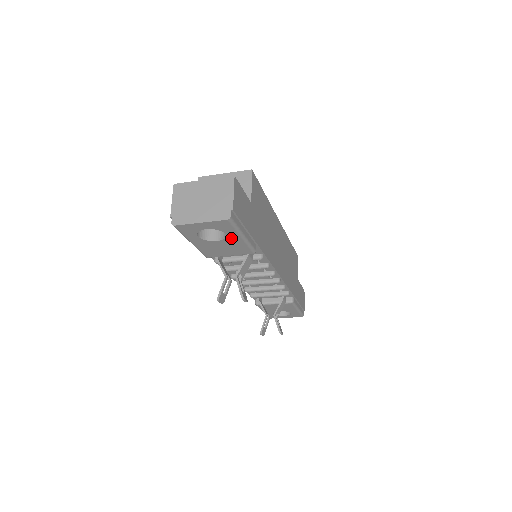
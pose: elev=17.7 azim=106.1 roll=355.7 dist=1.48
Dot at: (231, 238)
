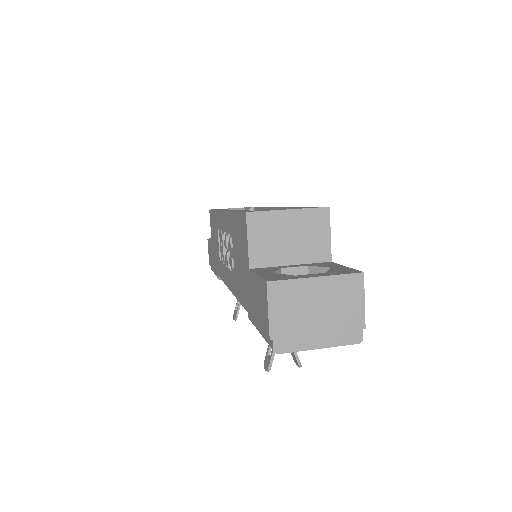
Dot at: occluded
